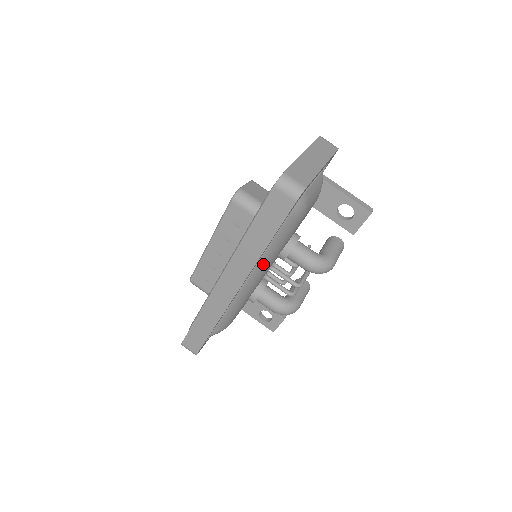
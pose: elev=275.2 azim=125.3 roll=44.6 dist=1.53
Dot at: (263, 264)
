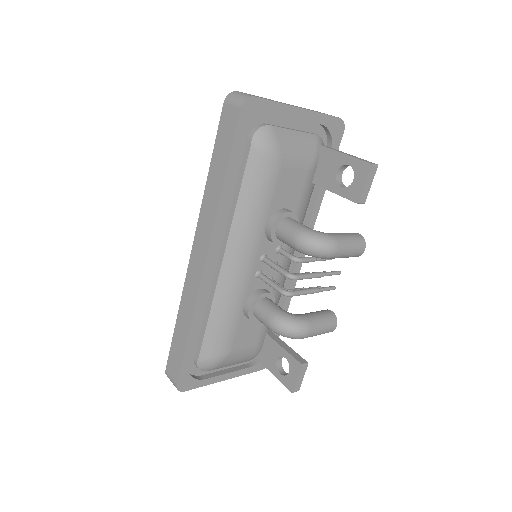
Dot at: (239, 233)
